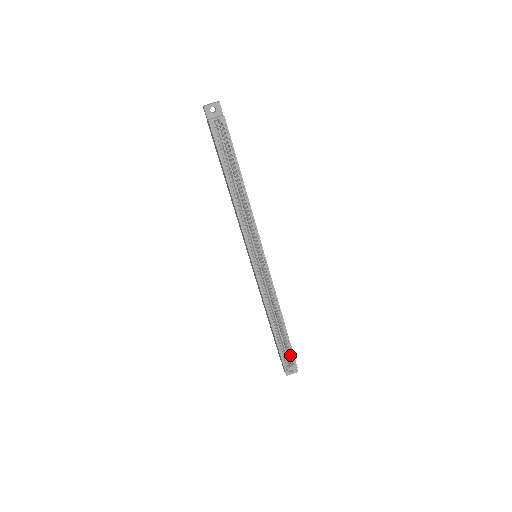
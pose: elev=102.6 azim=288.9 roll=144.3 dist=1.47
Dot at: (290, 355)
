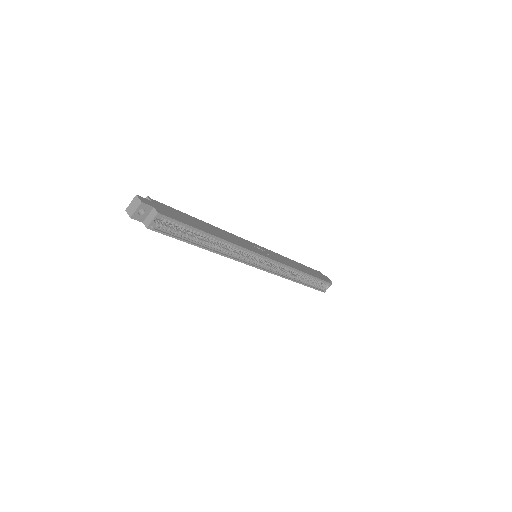
Dot at: (322, 282)
